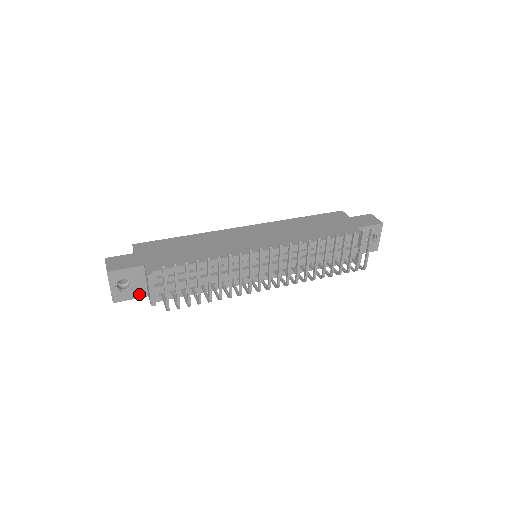
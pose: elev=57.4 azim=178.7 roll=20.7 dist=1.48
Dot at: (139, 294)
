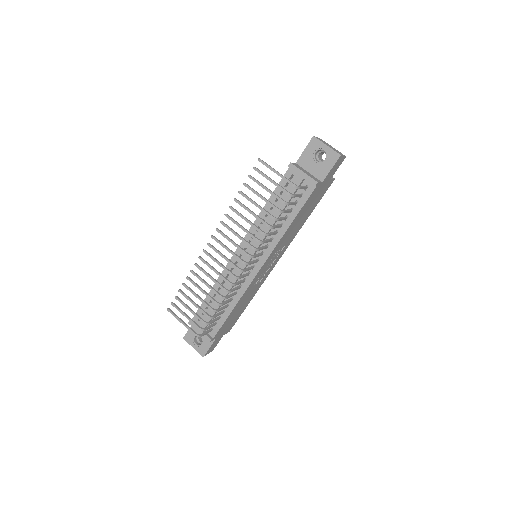
Dot at: occluded
